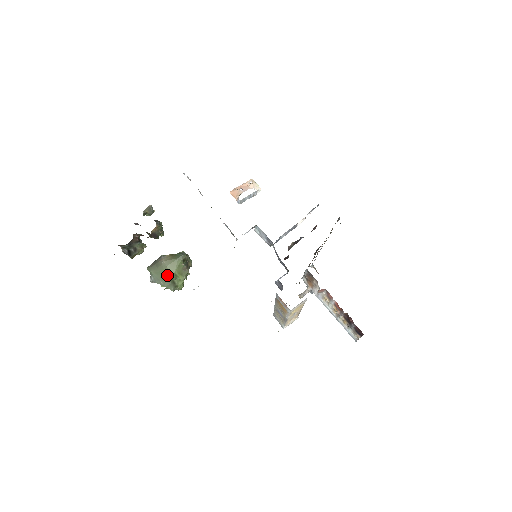
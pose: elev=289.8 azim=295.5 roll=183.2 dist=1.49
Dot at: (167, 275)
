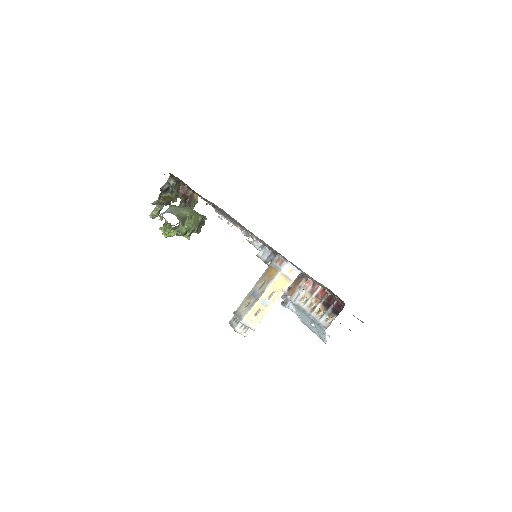
Dot at: (185, 212)
